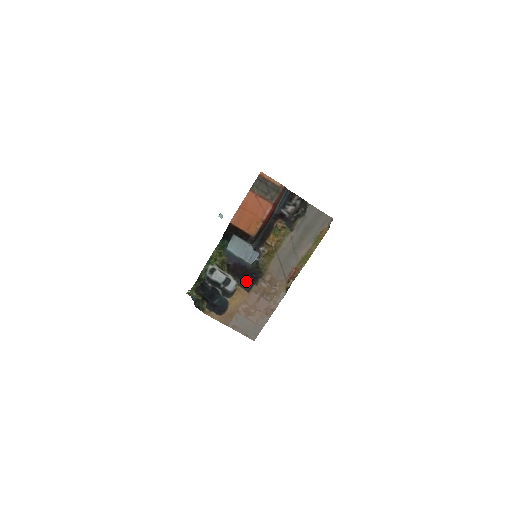
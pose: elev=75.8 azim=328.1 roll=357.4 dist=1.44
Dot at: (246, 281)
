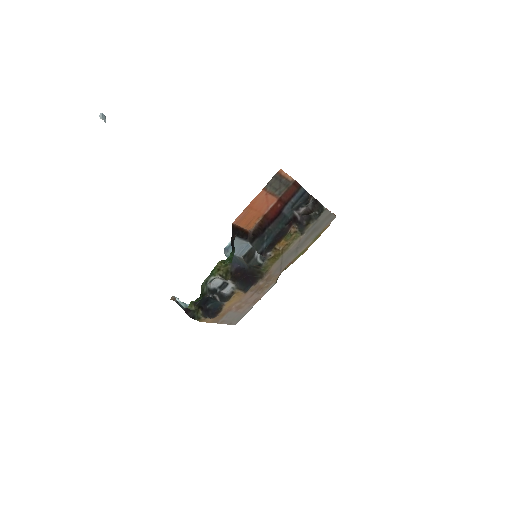
Dot at: (245, 283)
